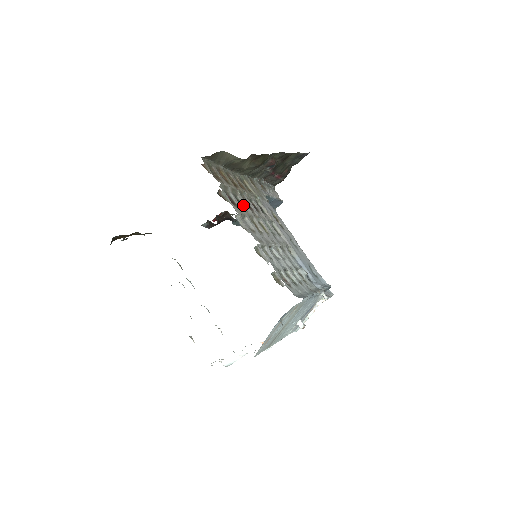
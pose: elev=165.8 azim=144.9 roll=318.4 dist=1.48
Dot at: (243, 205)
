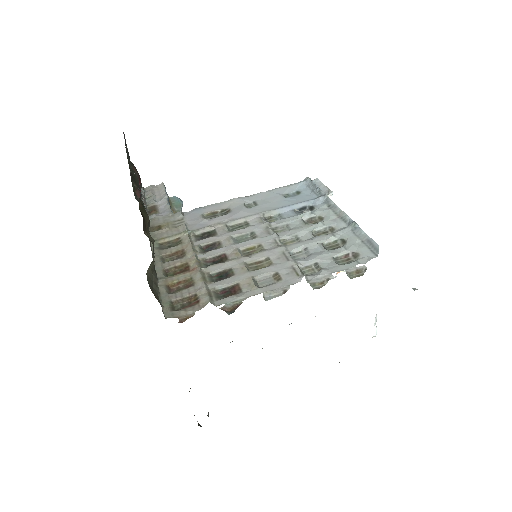
Dot at: (225, 270)
